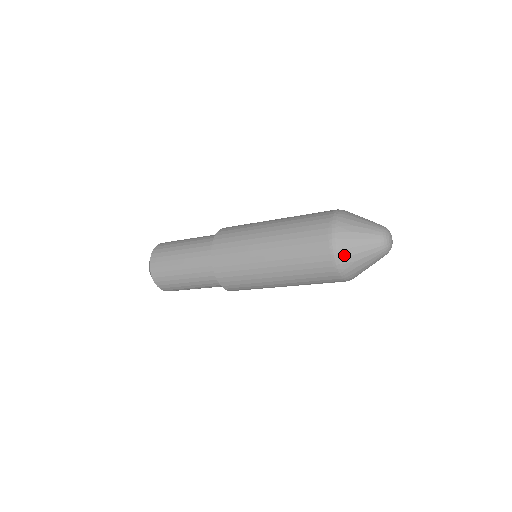
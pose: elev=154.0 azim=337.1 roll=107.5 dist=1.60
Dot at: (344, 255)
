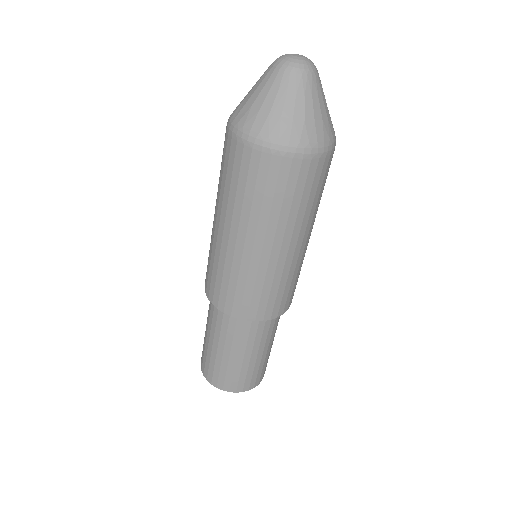
Dot at: (236, 114)
